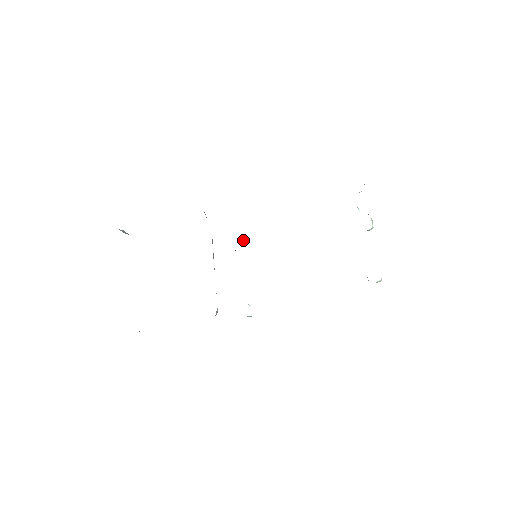
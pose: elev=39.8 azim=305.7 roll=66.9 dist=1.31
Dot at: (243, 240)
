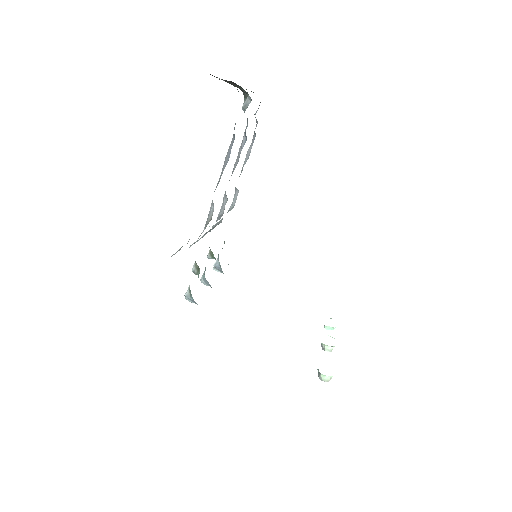
Dot at: (218, 265)
